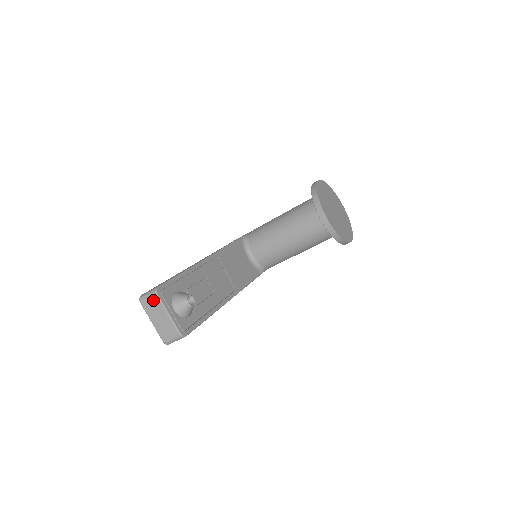
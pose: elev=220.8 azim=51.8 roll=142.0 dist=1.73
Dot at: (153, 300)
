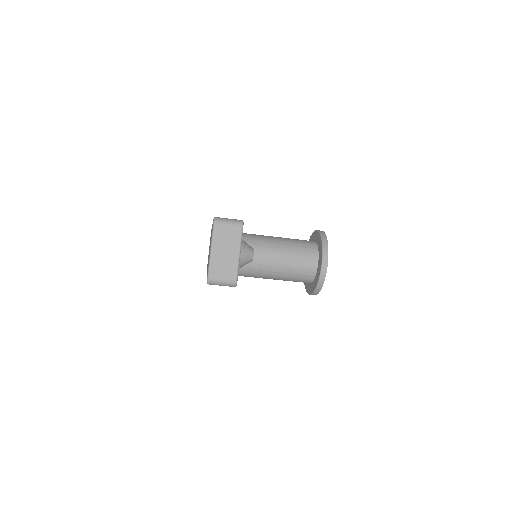
Dot at: (233, 230)
